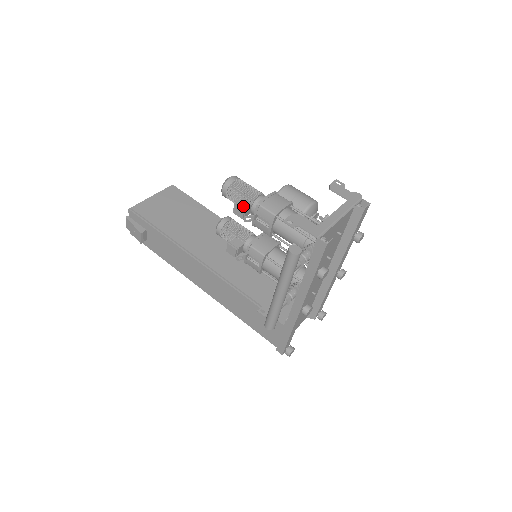
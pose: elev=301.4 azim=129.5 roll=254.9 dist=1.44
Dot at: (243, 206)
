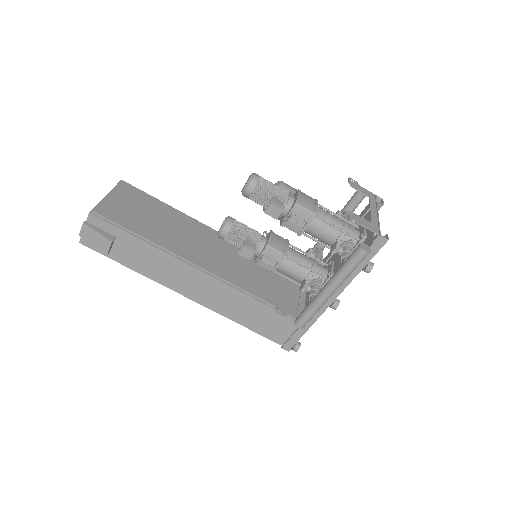
Dot at: (280, 206)
